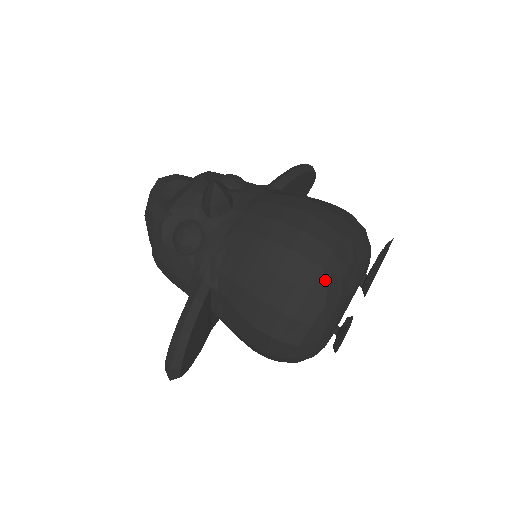
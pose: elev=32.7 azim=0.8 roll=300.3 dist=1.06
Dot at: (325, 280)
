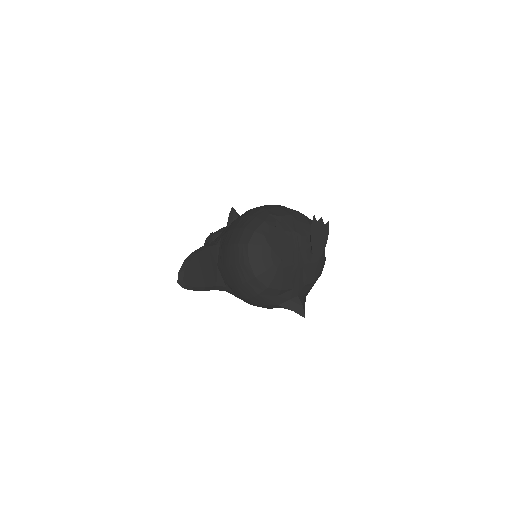
Dot at: (267, 213)
